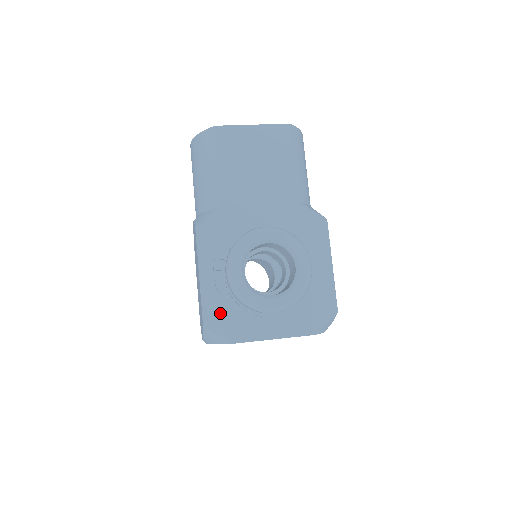
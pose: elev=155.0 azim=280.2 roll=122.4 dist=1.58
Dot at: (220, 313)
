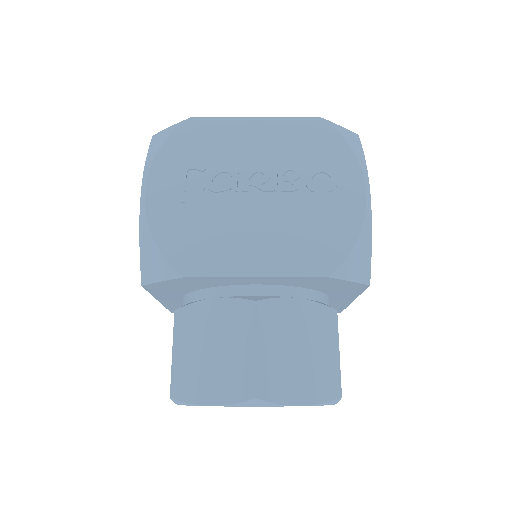
Dot at: occluded
